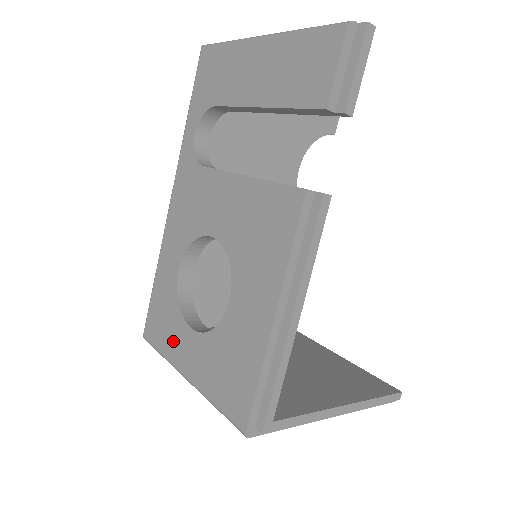
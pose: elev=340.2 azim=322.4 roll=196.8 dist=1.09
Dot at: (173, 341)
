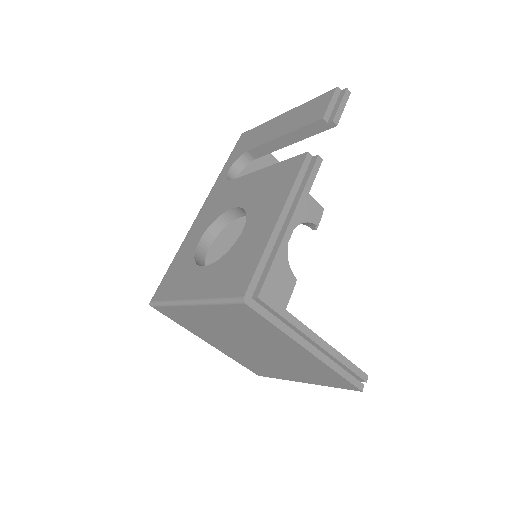
Dot at: (183, 285)
